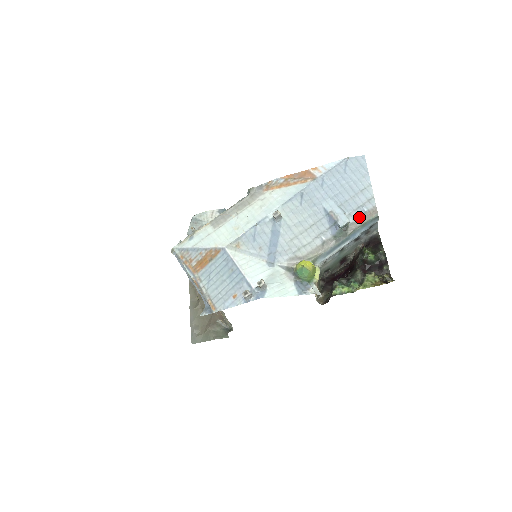
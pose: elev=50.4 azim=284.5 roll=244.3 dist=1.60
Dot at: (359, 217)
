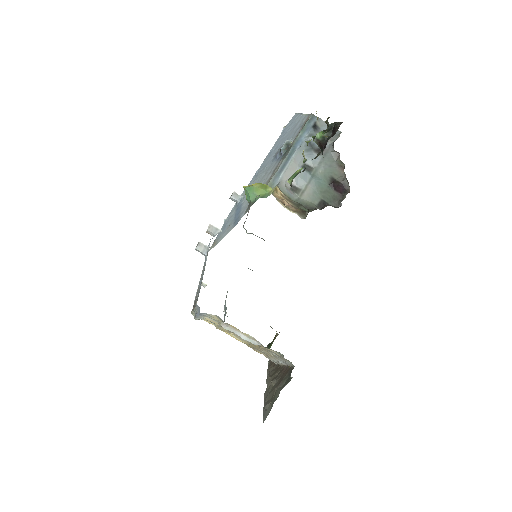
Dot at: (298, 132)
